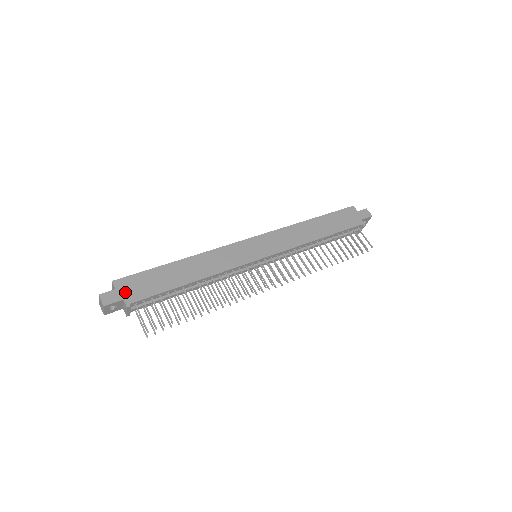
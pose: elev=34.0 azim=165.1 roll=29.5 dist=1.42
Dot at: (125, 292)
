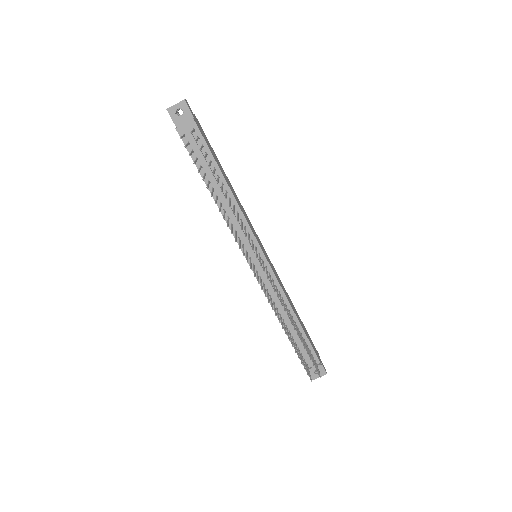
Dot at: (197, 122)
